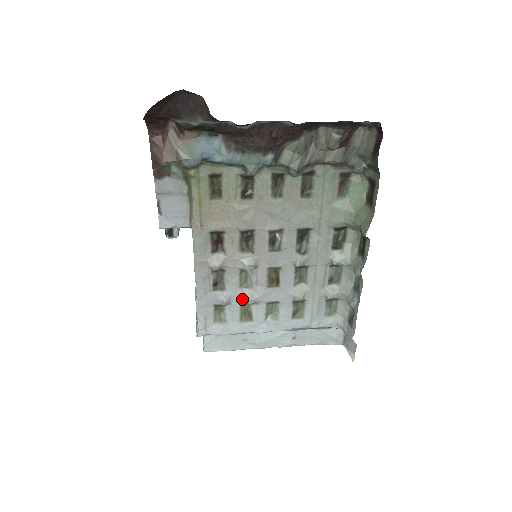
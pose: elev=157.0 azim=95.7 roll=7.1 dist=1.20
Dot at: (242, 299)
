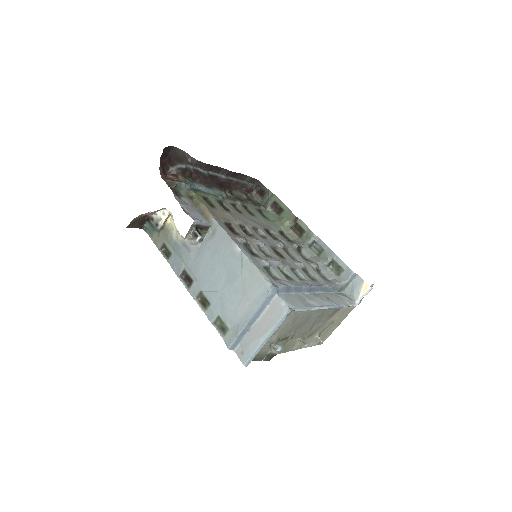
Dot at: (275, 263)
